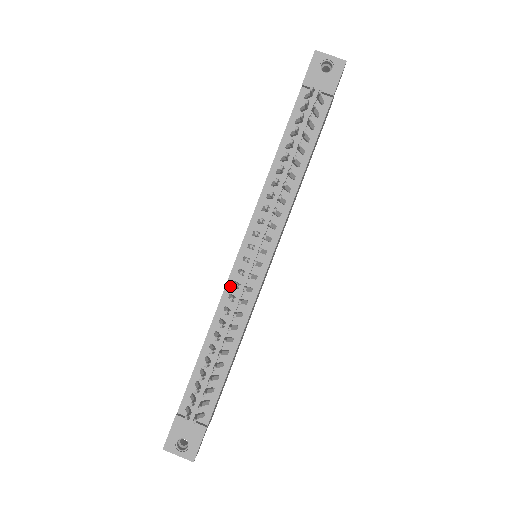
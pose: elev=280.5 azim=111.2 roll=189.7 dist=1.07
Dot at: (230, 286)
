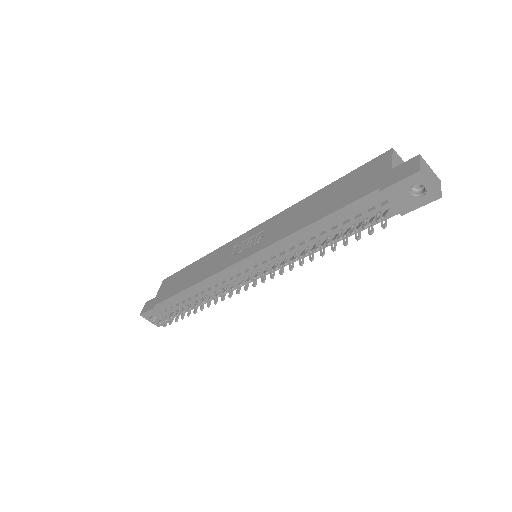
Dot at: (223, 273)
